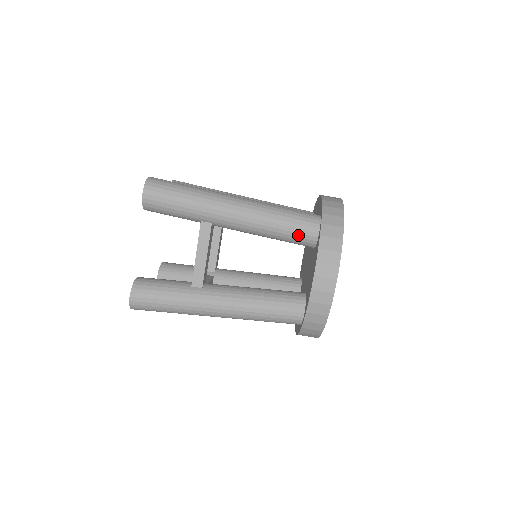
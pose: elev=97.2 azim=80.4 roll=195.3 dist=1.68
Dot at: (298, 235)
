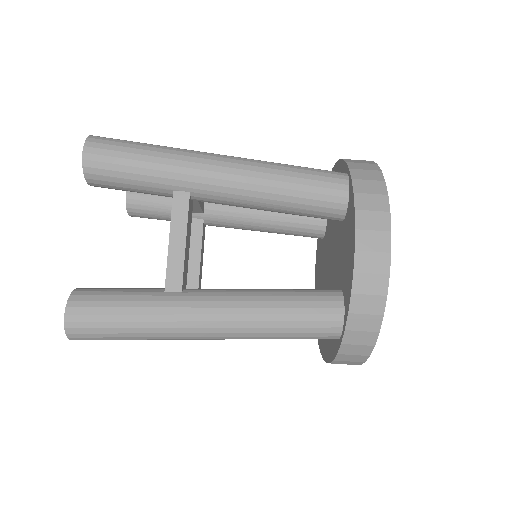
Dot at: occluded
